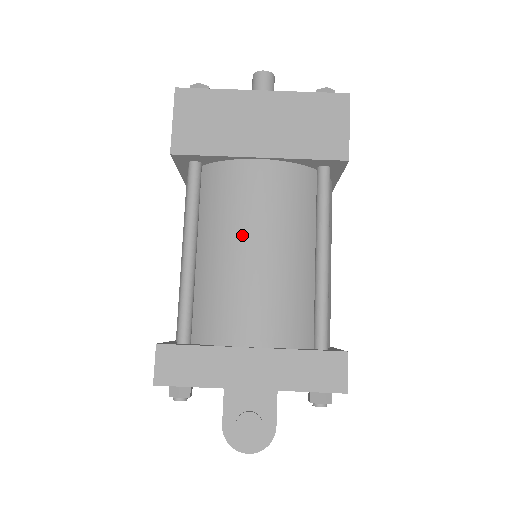
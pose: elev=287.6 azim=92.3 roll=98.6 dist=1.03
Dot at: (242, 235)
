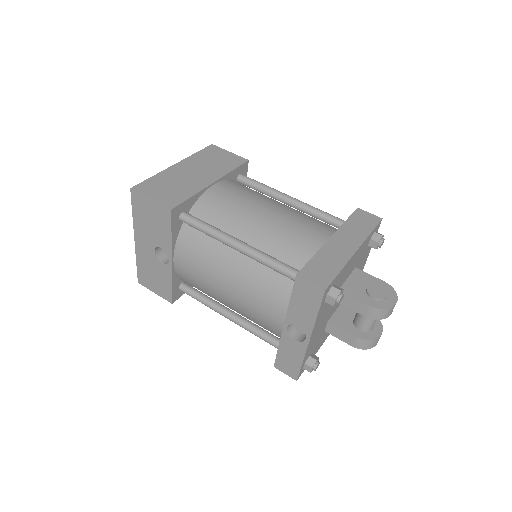
Dot at: (254, 211)
